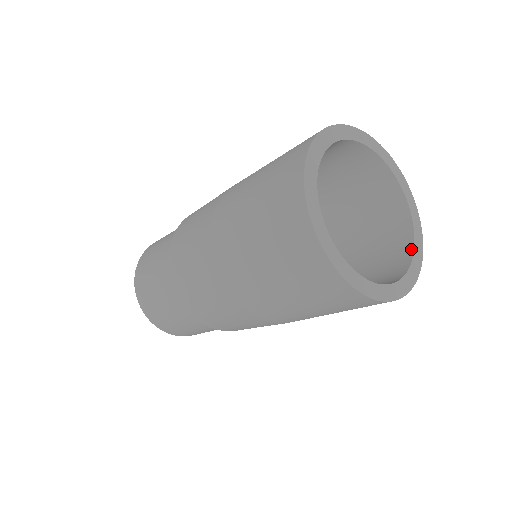
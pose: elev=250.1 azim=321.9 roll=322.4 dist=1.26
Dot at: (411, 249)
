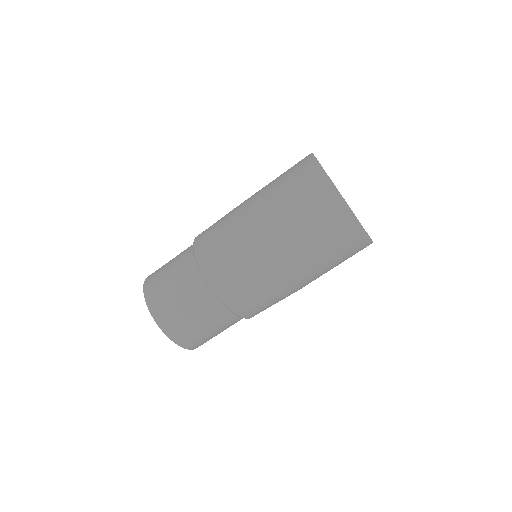
Dot at: occluded
